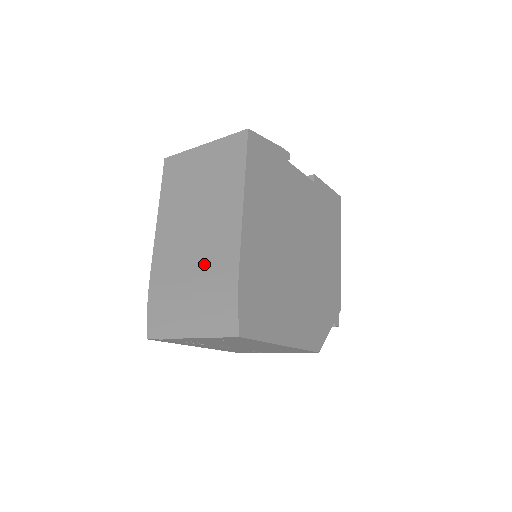
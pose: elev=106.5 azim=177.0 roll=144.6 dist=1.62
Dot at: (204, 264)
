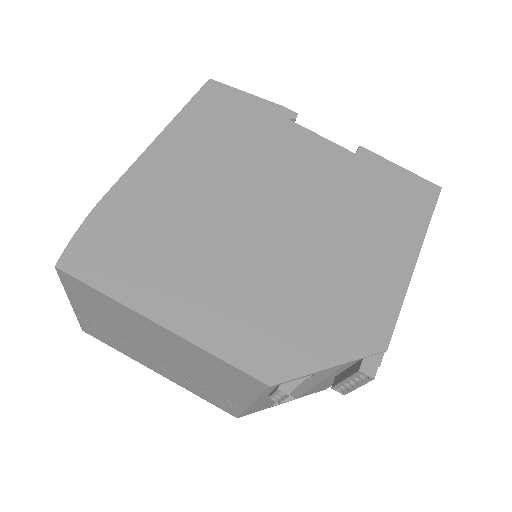
Dot at: occluded
